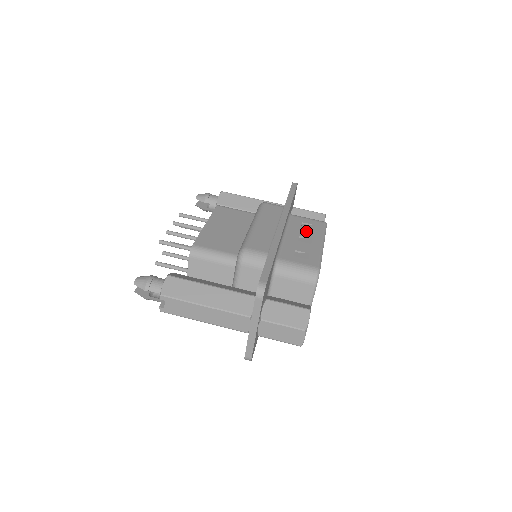
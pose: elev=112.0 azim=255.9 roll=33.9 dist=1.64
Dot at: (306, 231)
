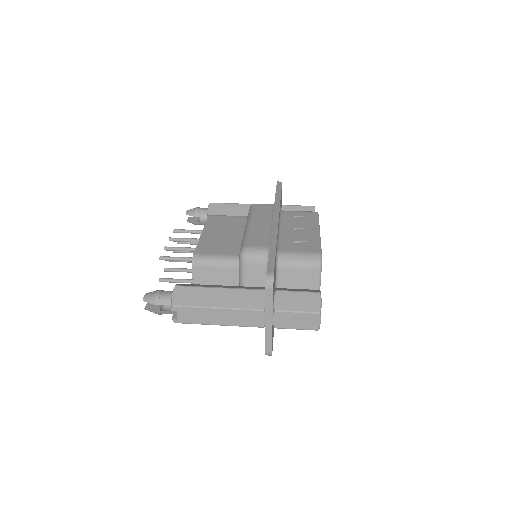
Dot at: (300, 223)
